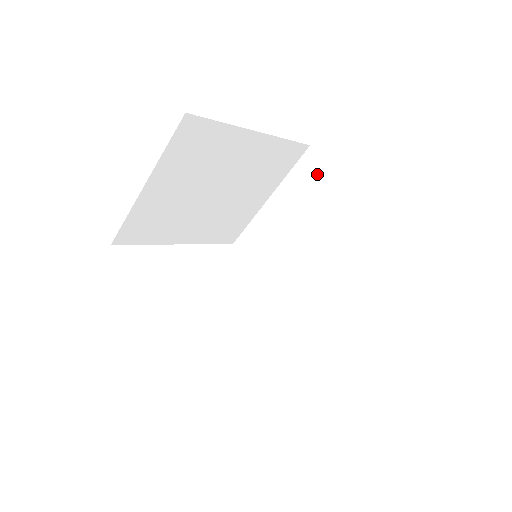
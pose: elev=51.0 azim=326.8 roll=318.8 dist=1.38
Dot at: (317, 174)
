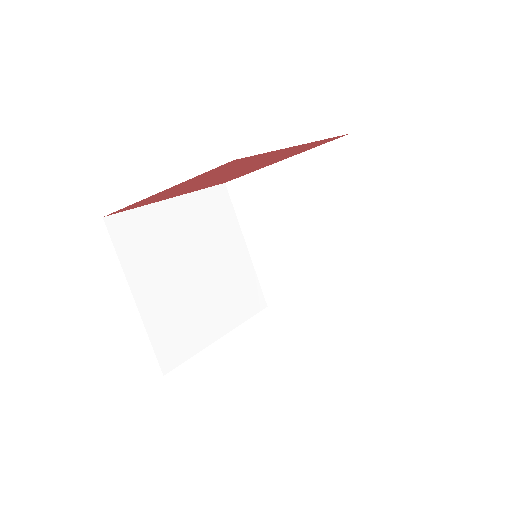
Dot at: (247, 188)
